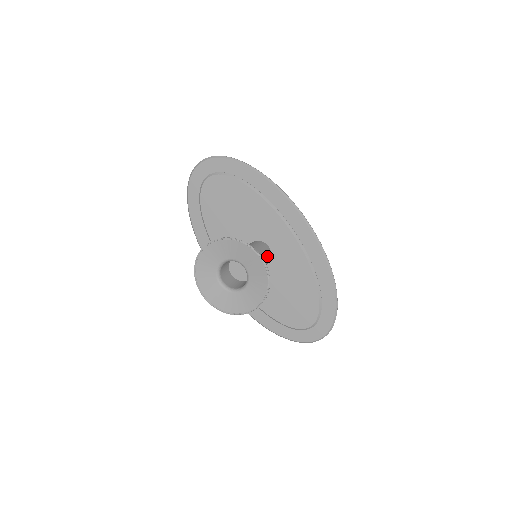
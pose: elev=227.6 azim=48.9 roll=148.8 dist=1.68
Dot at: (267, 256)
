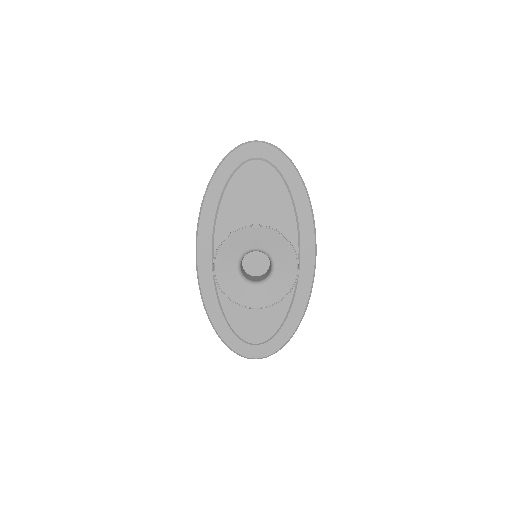
Dot at: occluded
